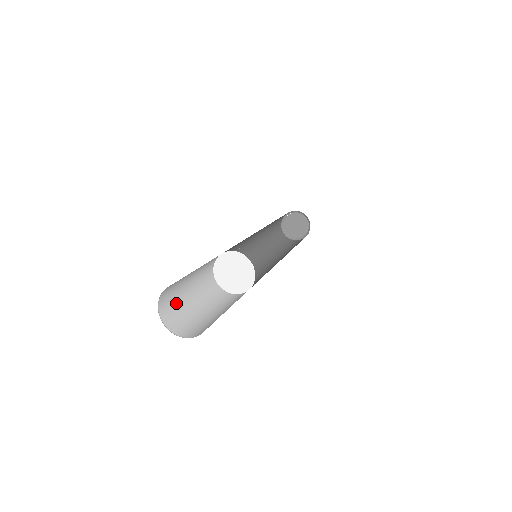
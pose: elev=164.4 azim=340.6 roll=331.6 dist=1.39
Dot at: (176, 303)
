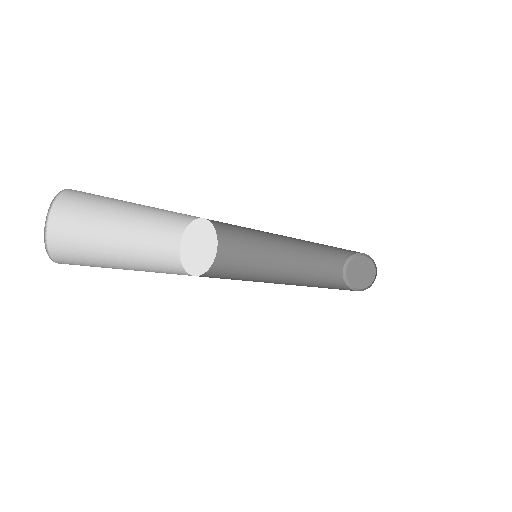
Dot at: (93, 214)
